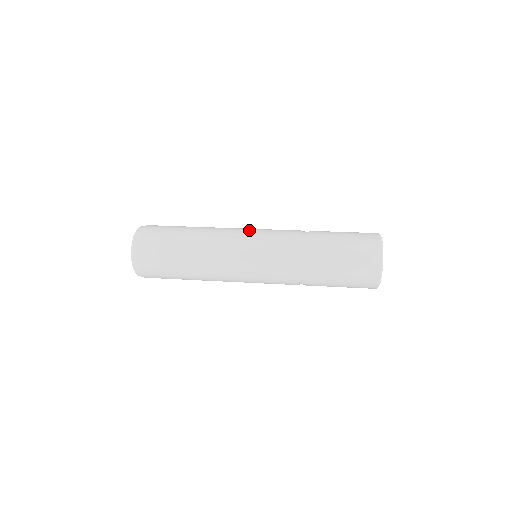
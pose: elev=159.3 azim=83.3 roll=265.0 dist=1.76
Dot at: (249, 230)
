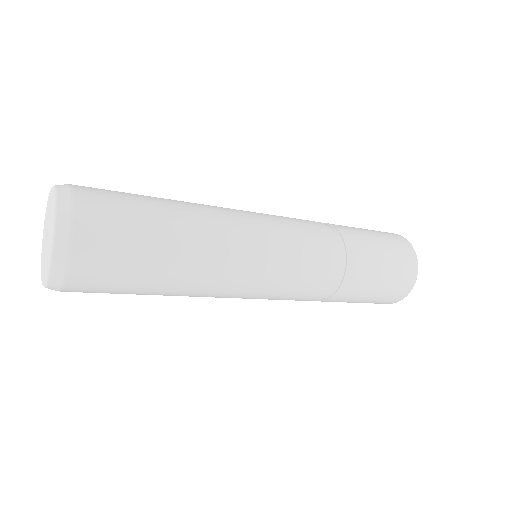
Dot at: occluded
